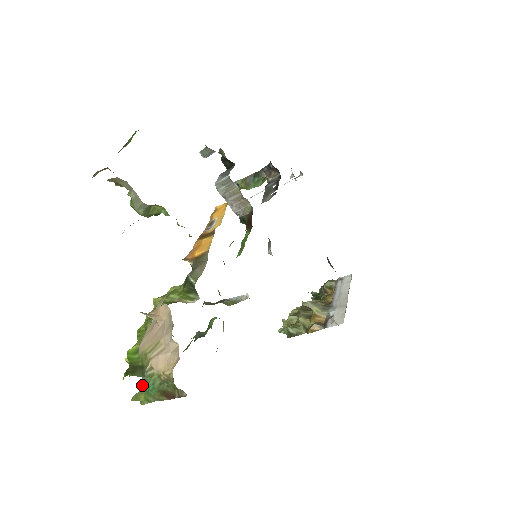
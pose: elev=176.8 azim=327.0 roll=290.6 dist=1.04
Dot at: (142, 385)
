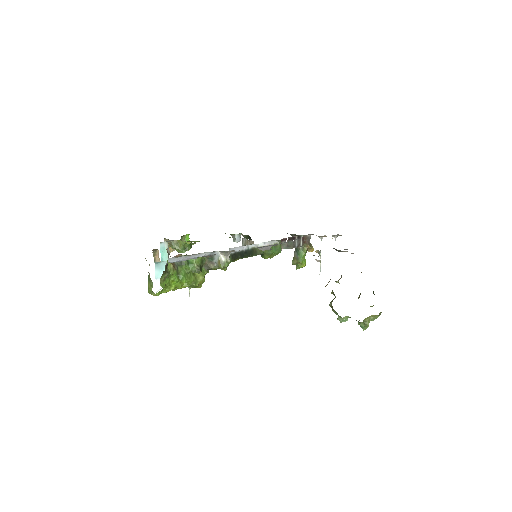
Dot at: (148, 279)
